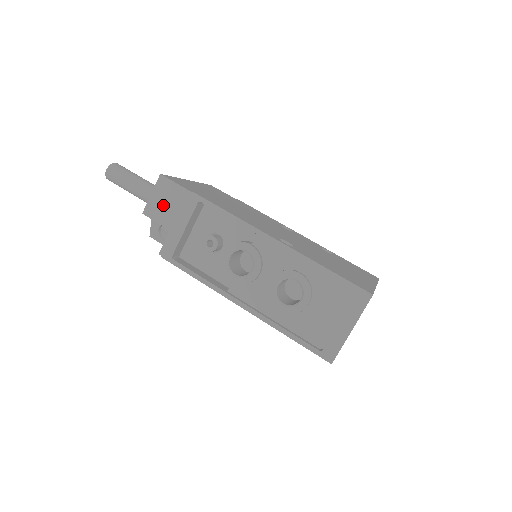
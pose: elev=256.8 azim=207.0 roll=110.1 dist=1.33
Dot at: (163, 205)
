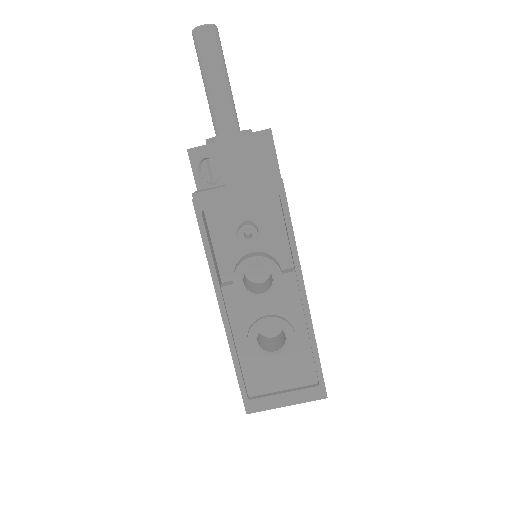
Dot at: (243, 158)
